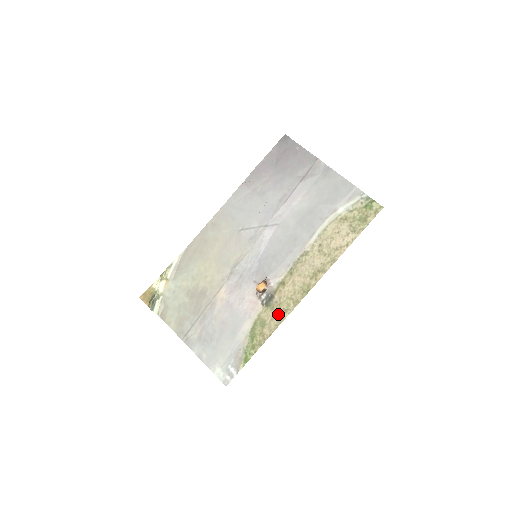
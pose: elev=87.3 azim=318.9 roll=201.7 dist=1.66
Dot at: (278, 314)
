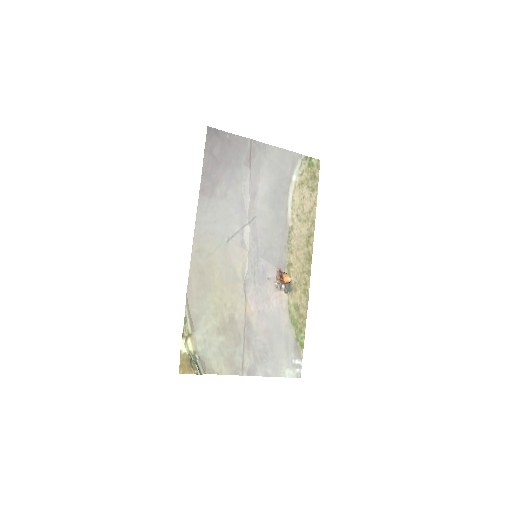
Dot at: (302, 291)
